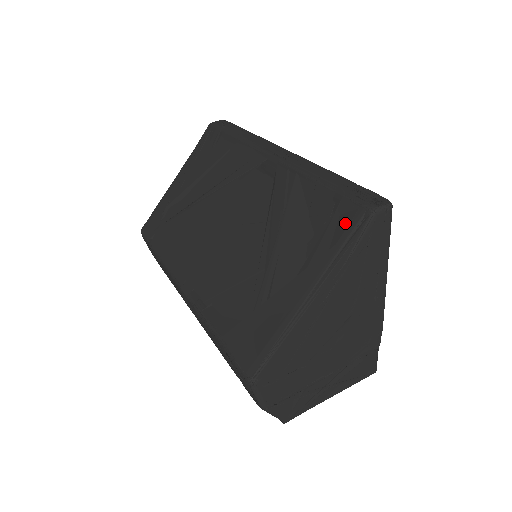
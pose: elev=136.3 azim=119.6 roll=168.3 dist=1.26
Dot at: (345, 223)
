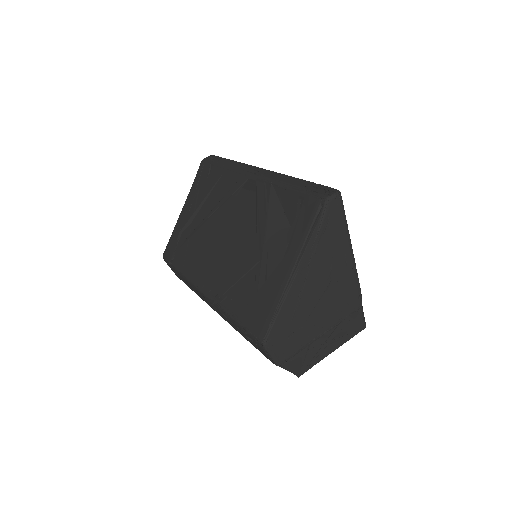
Dot at: (309, 213)
